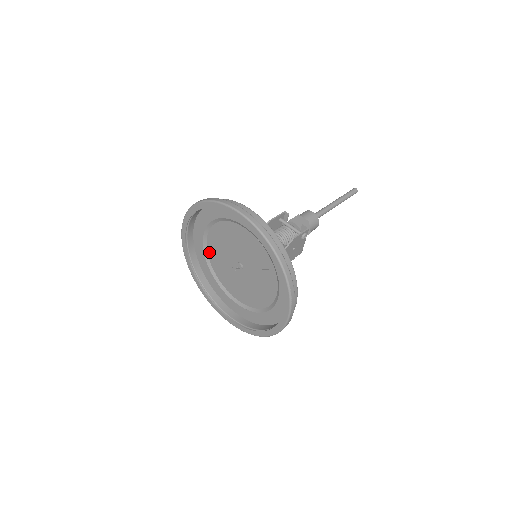
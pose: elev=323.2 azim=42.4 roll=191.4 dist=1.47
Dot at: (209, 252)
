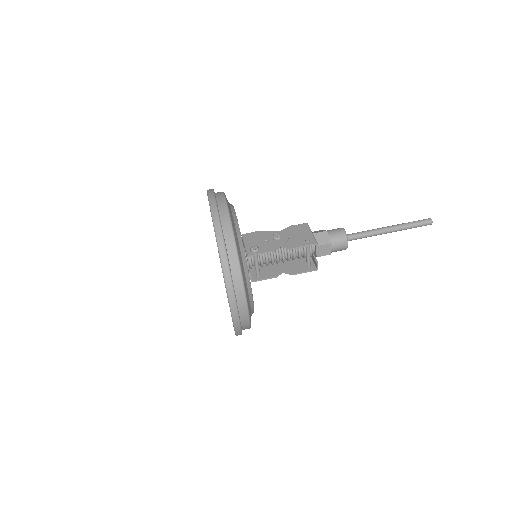
Dot at: occluded
